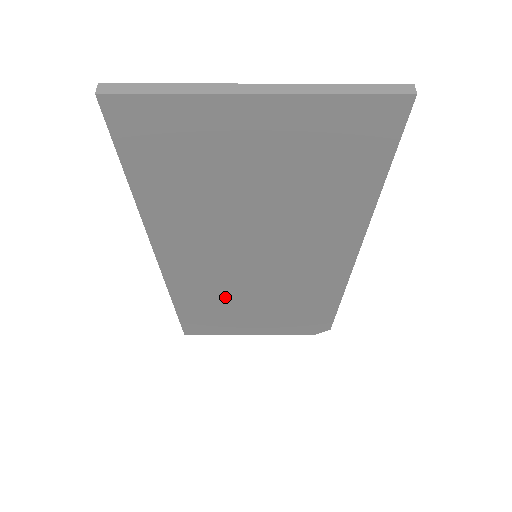
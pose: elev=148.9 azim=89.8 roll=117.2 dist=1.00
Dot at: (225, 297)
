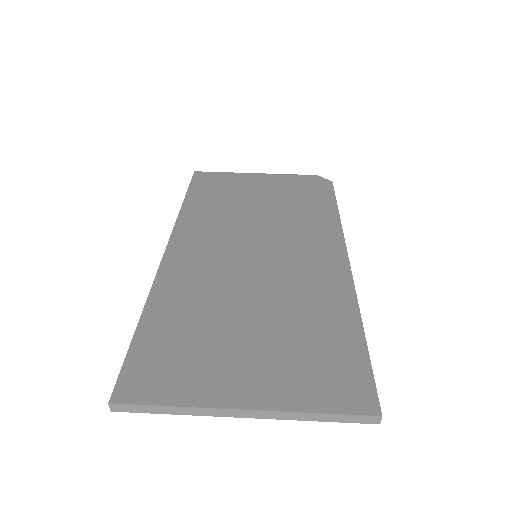
Dot at: occluded
